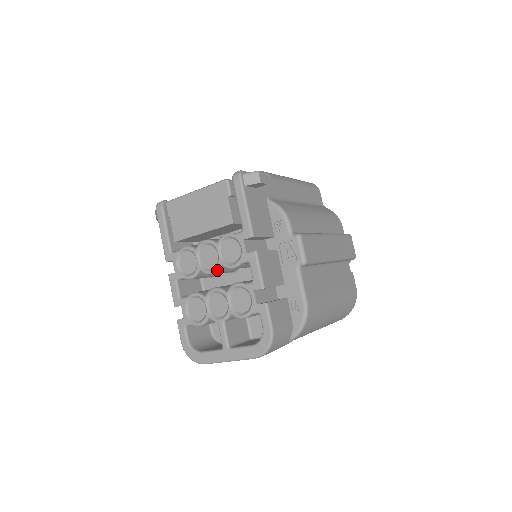
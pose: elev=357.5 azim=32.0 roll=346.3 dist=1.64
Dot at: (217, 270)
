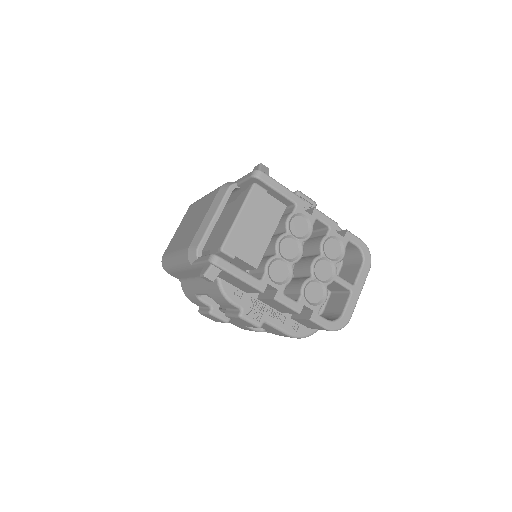
Dot at: (303, 249)
